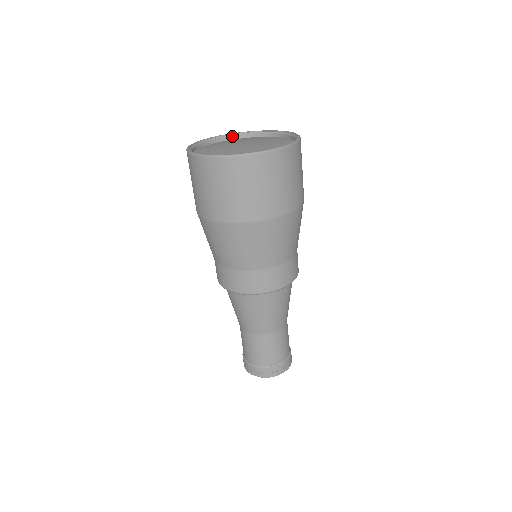
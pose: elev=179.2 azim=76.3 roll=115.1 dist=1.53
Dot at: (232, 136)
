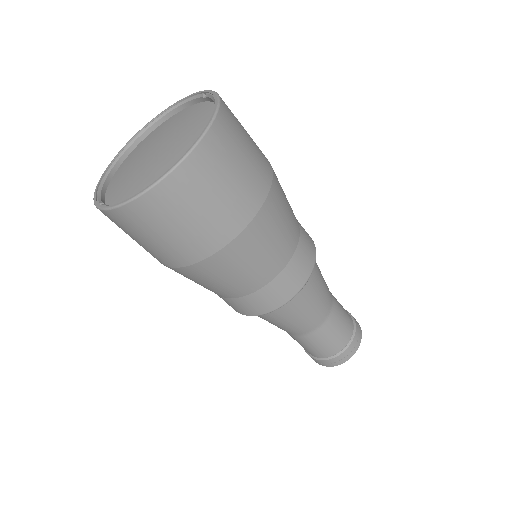
Dot at: (185, 103)
